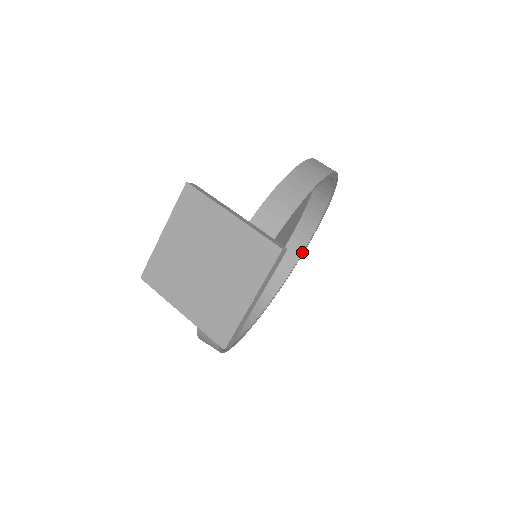
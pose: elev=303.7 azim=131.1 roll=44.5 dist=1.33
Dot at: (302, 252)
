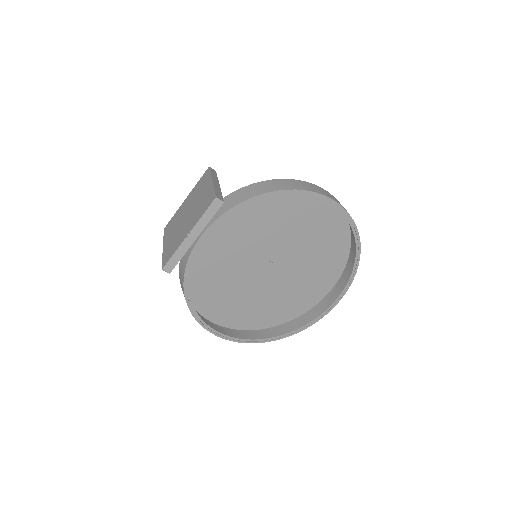
Dot at: (332, 304)
